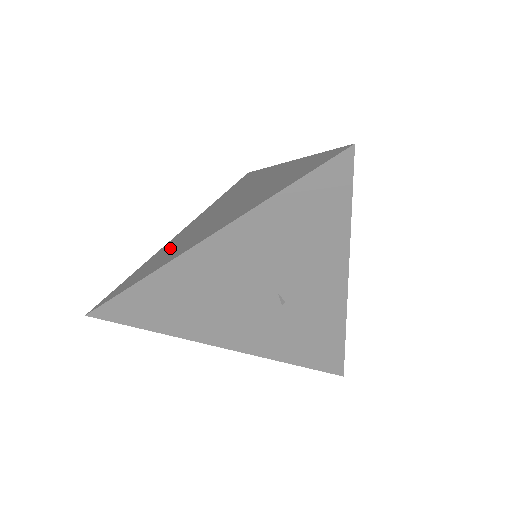
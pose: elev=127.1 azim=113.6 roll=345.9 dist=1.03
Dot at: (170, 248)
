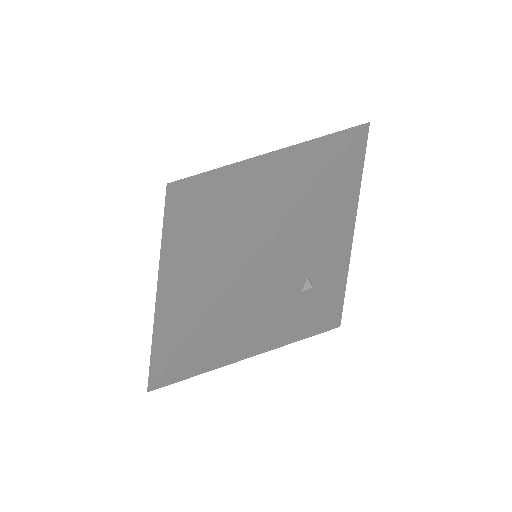
Dot at: (186, 283)
